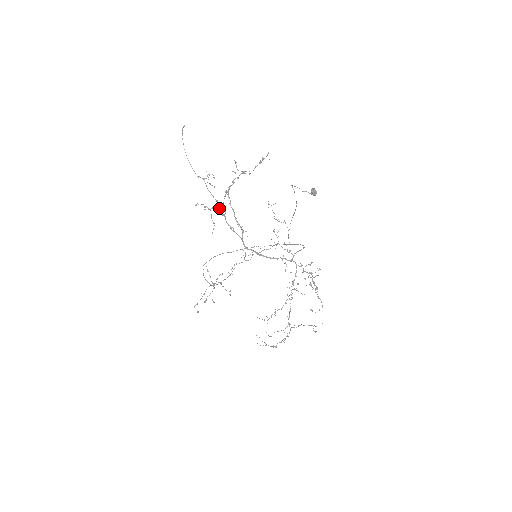
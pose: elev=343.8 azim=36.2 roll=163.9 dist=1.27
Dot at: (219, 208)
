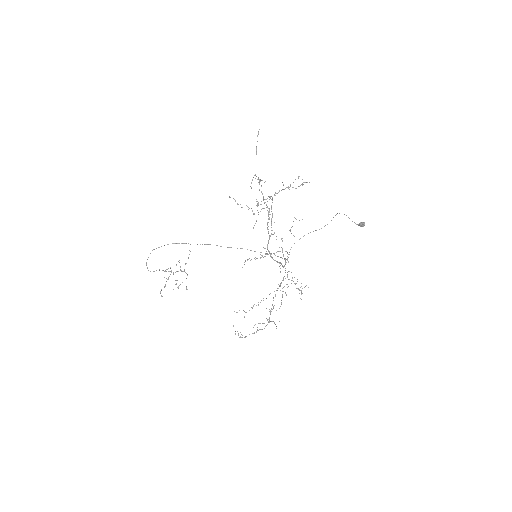
Dot at: occluded
